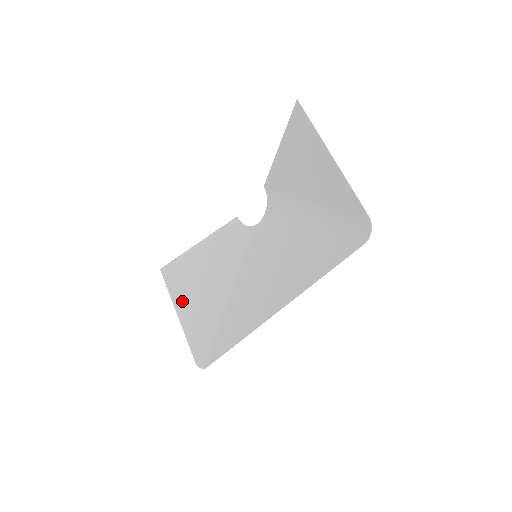
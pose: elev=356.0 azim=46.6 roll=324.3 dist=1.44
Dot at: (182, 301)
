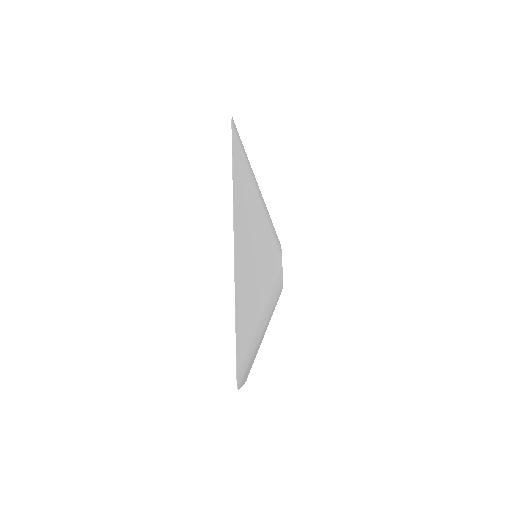
Dot at: (247, 373)
